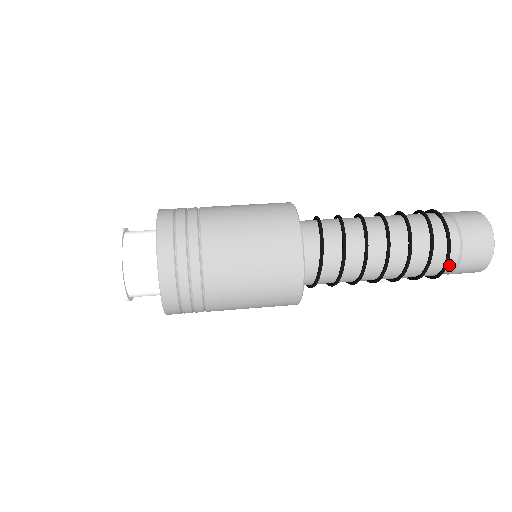
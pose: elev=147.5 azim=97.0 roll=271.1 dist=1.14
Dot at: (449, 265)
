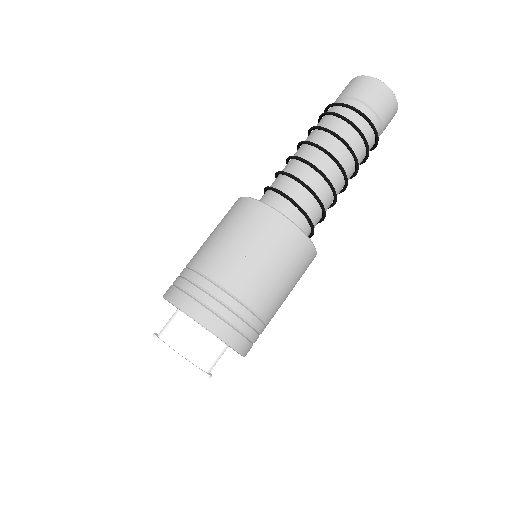
Dot at: occluded
